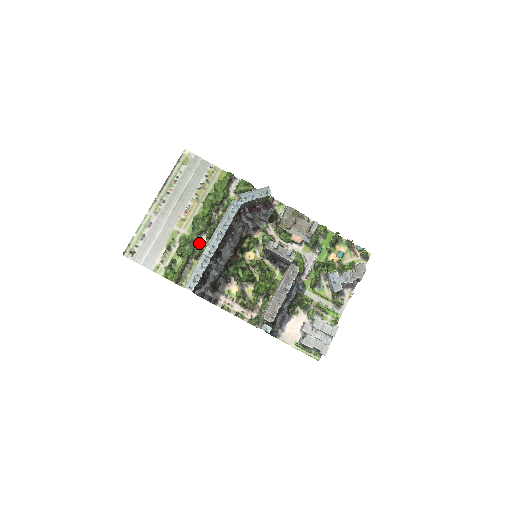
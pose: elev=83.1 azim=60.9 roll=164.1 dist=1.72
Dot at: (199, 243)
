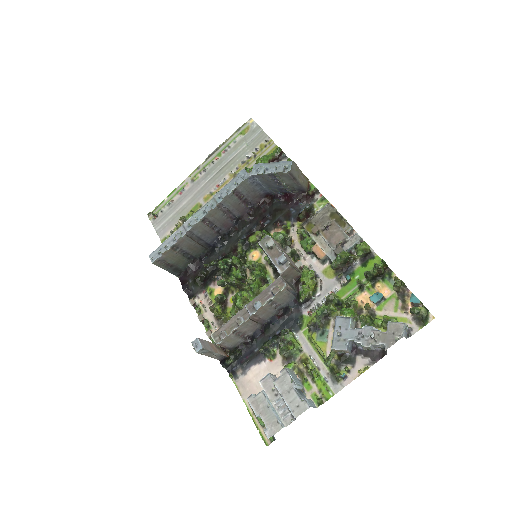
Dot at: occluded
